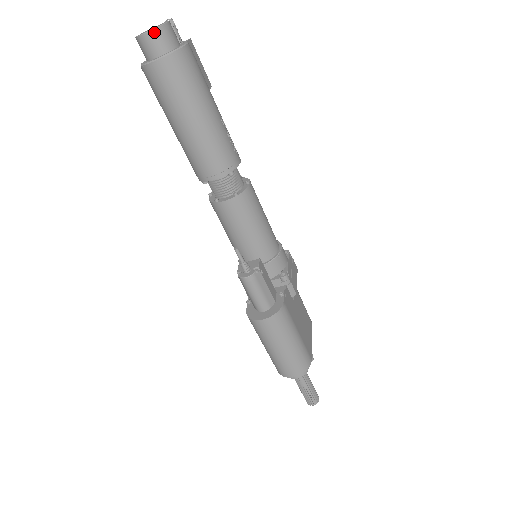
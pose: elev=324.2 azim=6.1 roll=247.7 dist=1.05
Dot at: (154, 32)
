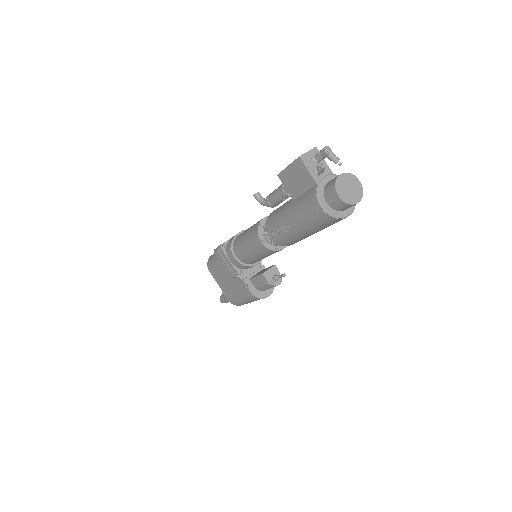
Dot at: (360, 200)
